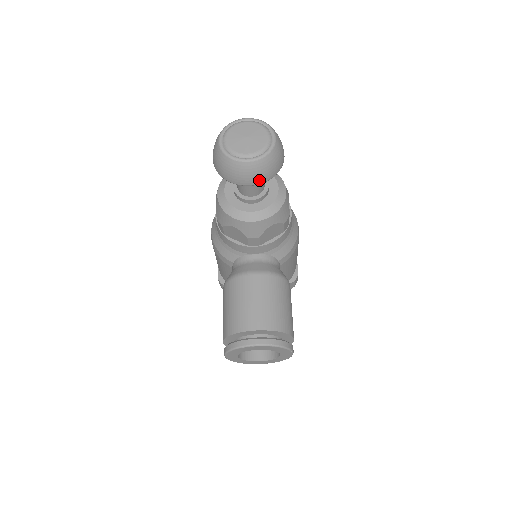
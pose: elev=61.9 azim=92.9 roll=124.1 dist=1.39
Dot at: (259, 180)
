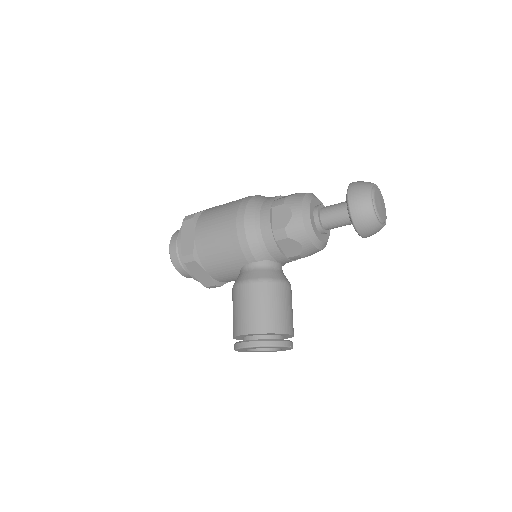
Dot at: (368, 236)
